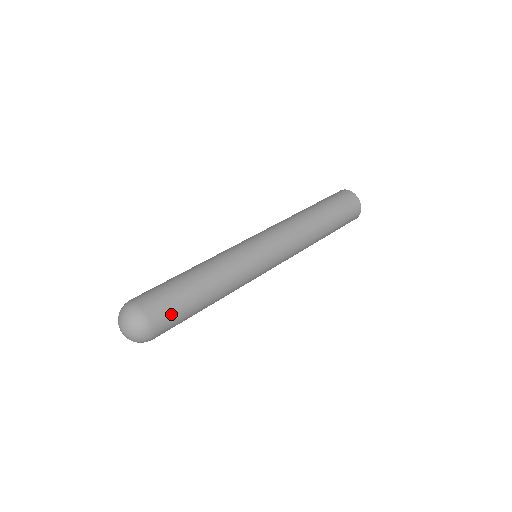
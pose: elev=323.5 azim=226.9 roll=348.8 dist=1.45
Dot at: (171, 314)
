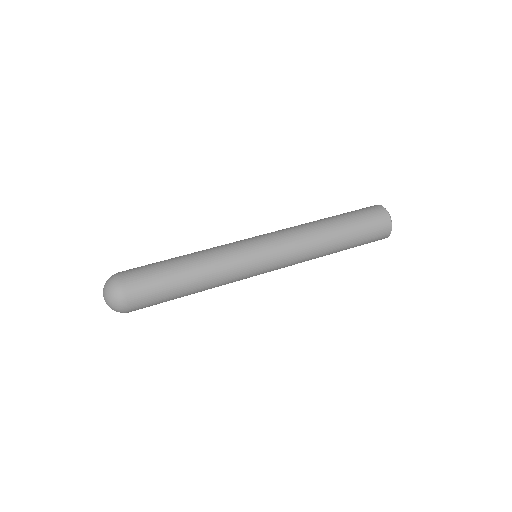
Dot at: (149, 303)
